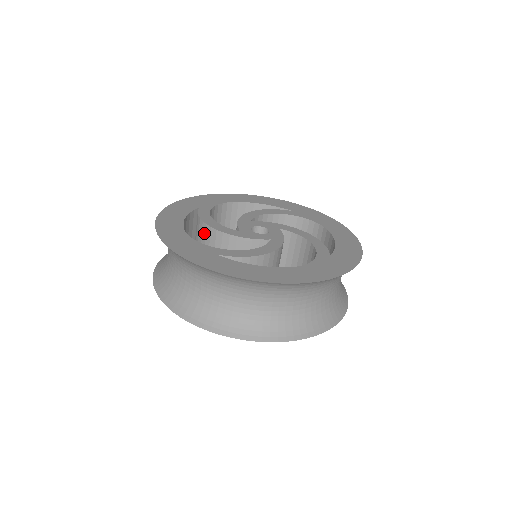
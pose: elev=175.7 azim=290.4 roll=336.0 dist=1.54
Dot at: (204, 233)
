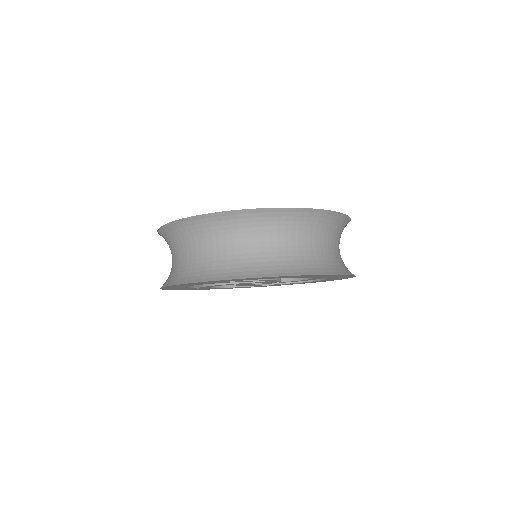
Dot at: occluded
